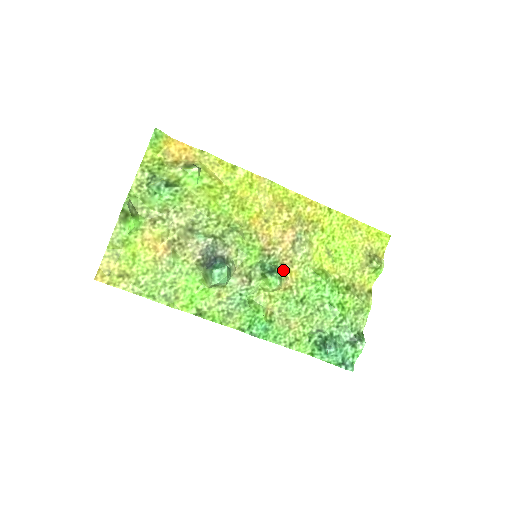
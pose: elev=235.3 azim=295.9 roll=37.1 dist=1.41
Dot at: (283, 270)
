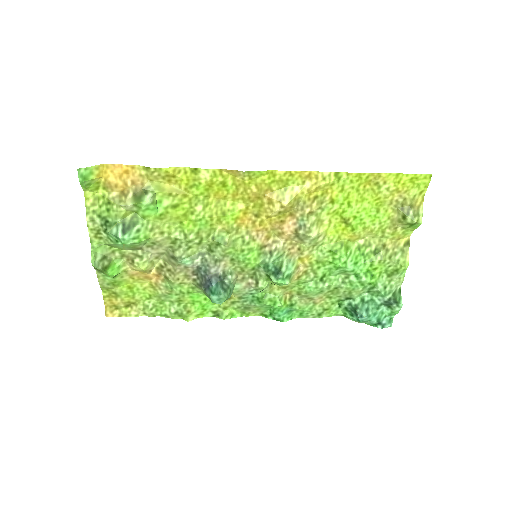
Dot at: (291, 263)
